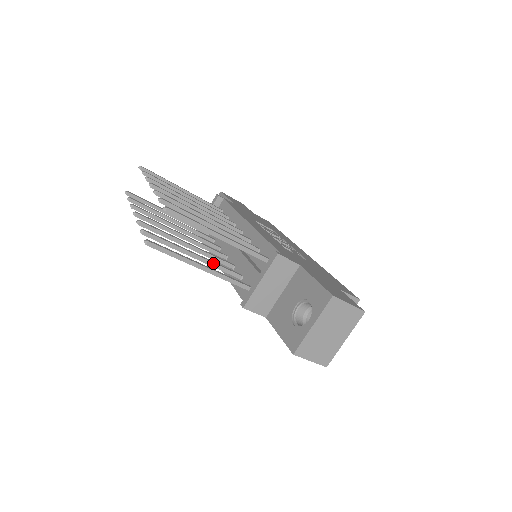
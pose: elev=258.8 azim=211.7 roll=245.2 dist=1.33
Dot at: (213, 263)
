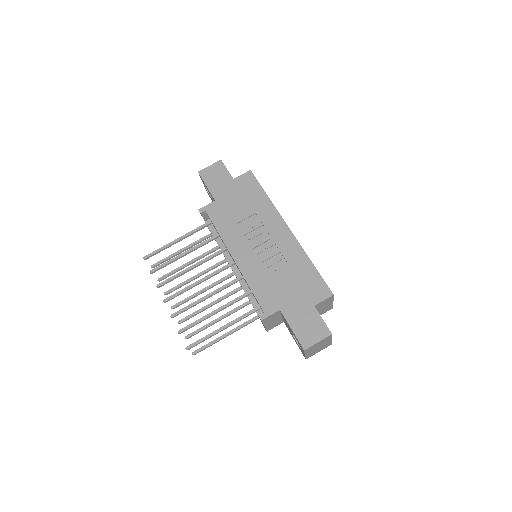
Dot at: (233, 312)
